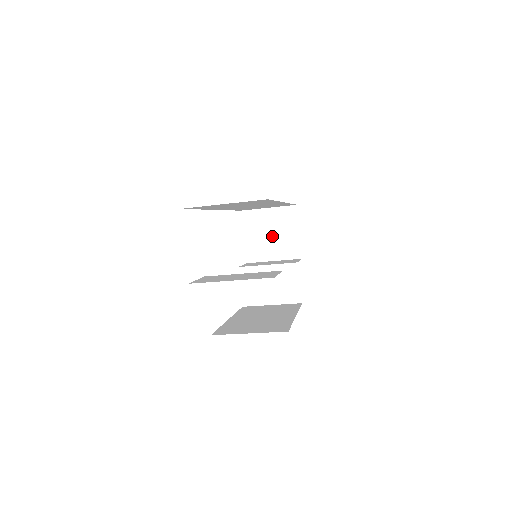
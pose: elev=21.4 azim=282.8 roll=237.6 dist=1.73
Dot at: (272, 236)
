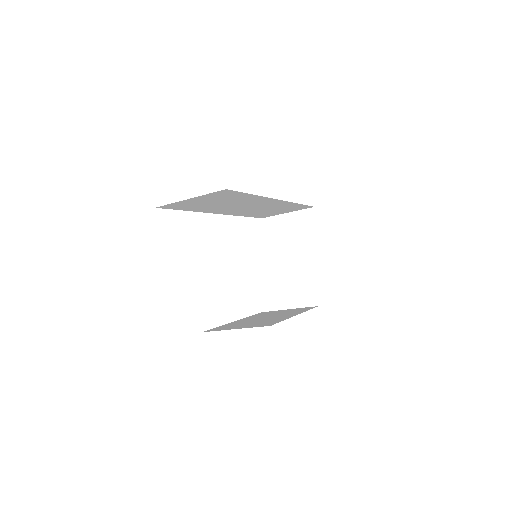
Dot at: (293, 241)
